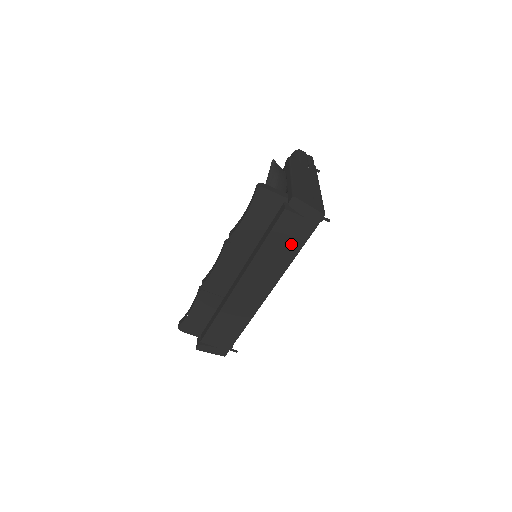
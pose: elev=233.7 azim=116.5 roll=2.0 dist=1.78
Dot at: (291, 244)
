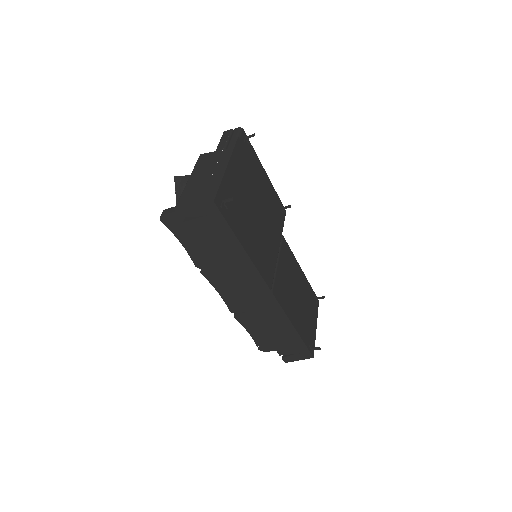
Dot at: (226, 243)
